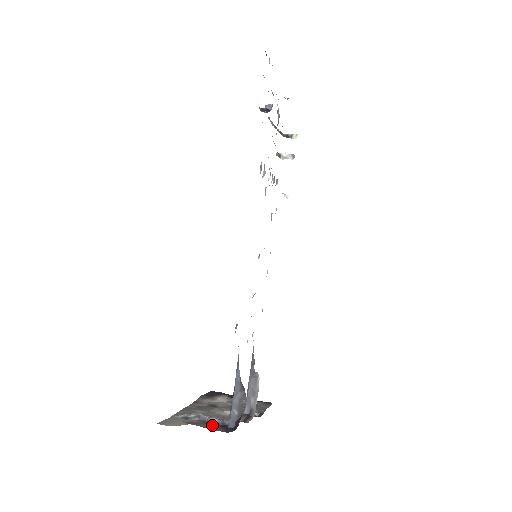
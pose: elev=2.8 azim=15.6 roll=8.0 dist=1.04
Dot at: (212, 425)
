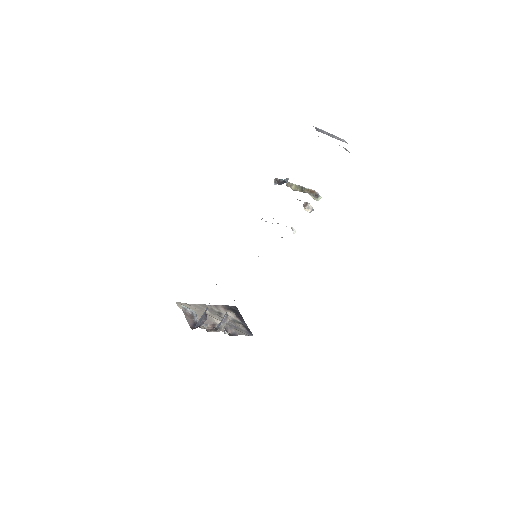
Dot at: (191, 320)
